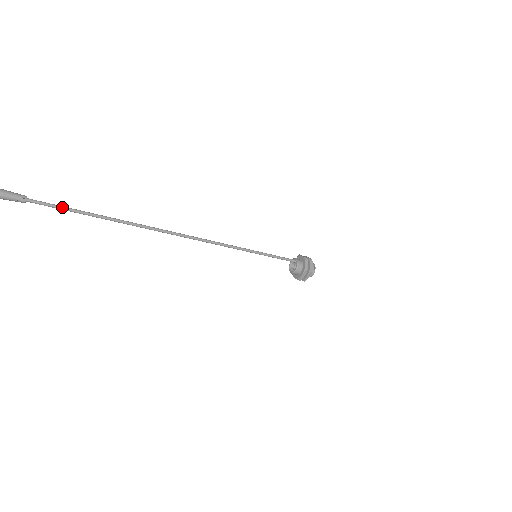
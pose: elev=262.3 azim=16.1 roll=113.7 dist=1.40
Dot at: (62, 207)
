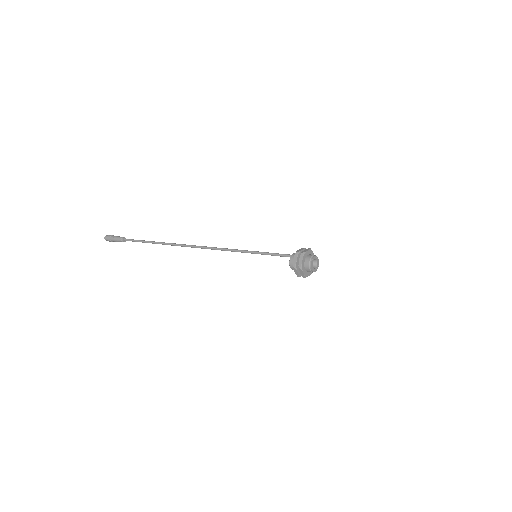
Dot at: (137, 241)
